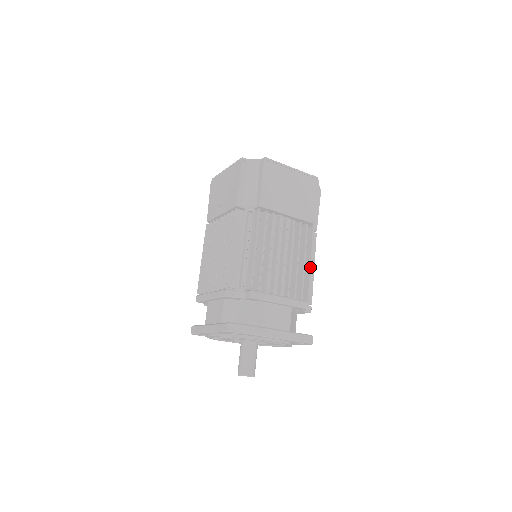
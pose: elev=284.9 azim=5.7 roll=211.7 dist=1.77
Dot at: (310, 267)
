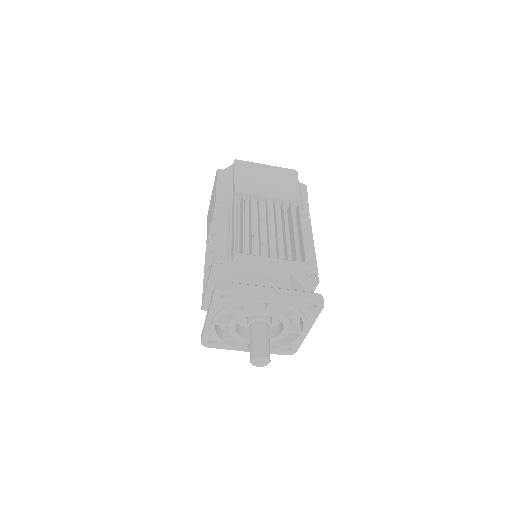
Dot at: (302, 234)
